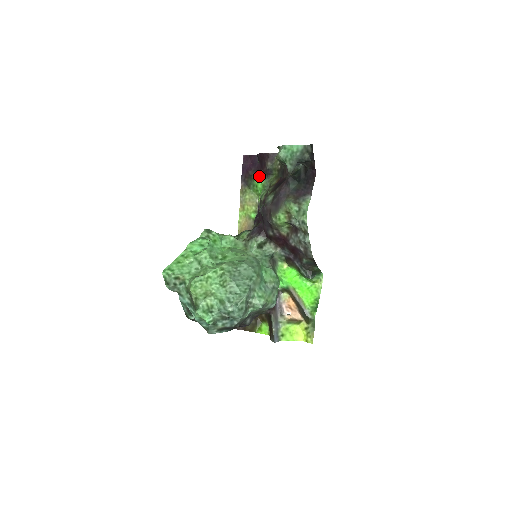
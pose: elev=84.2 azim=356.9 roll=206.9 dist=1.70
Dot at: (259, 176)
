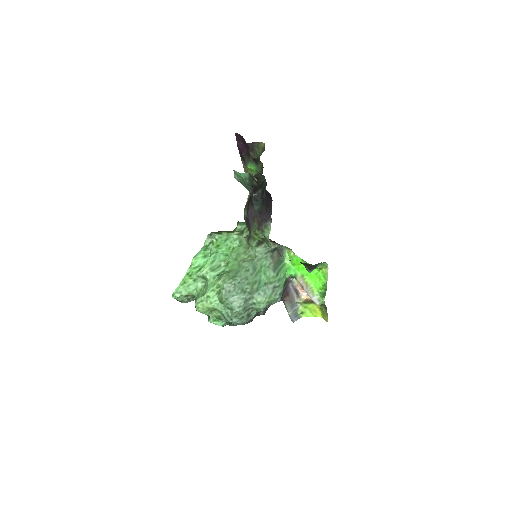
Dot at: (250, 162)
